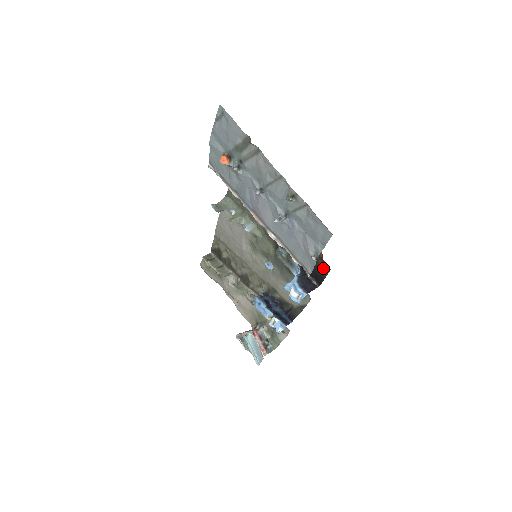
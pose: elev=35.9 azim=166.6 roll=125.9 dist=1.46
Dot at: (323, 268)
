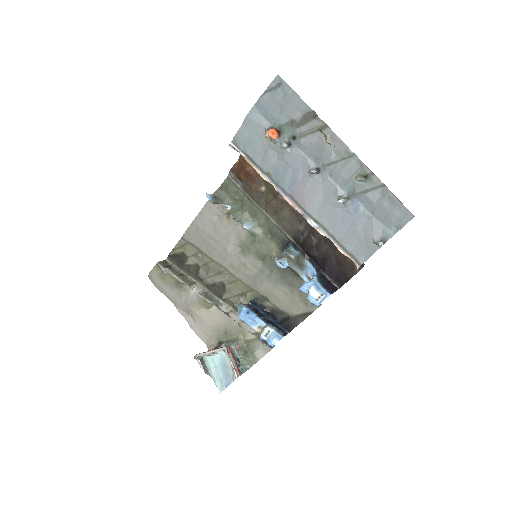
Dot at: (352, 267)
